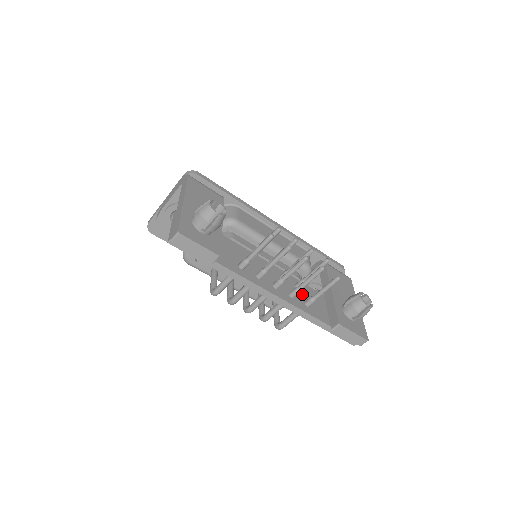
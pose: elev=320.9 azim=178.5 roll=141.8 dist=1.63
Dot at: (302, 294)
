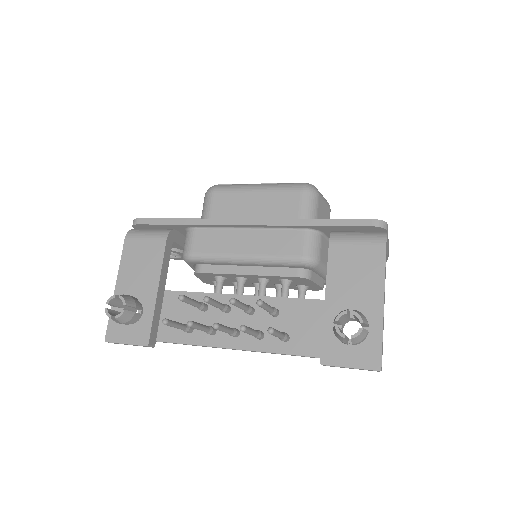
Dot at: (281, 322)
